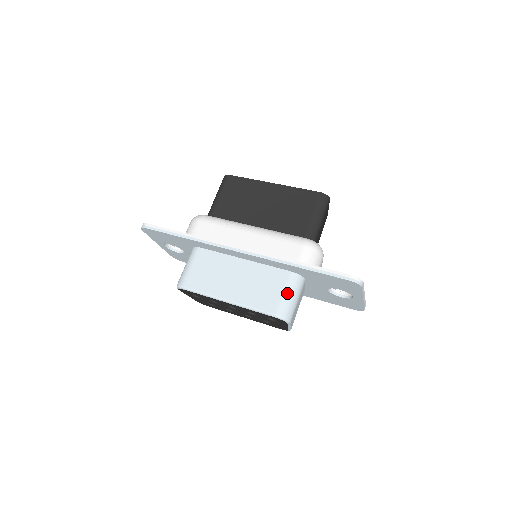
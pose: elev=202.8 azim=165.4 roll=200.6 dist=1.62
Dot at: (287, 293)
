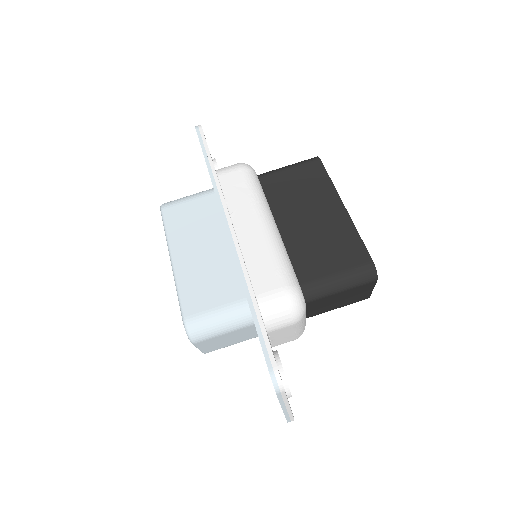
Dot at: (219, 313)
